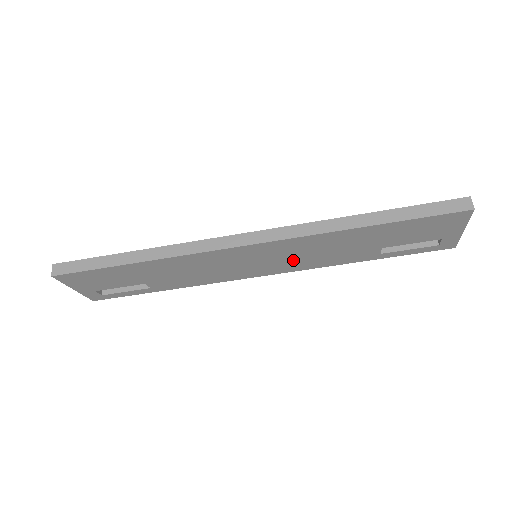
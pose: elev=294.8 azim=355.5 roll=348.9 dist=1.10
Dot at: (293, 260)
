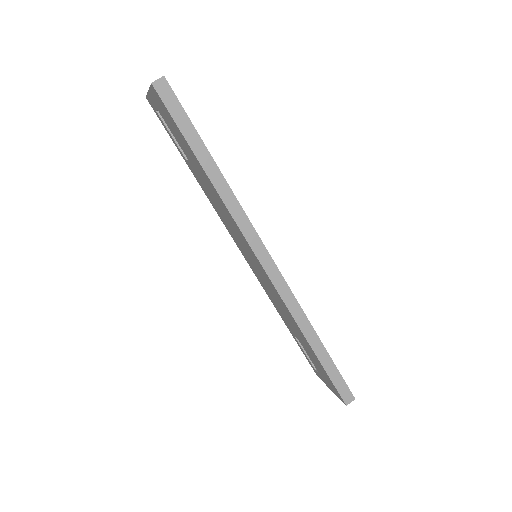
Dot at: (264, 283)
